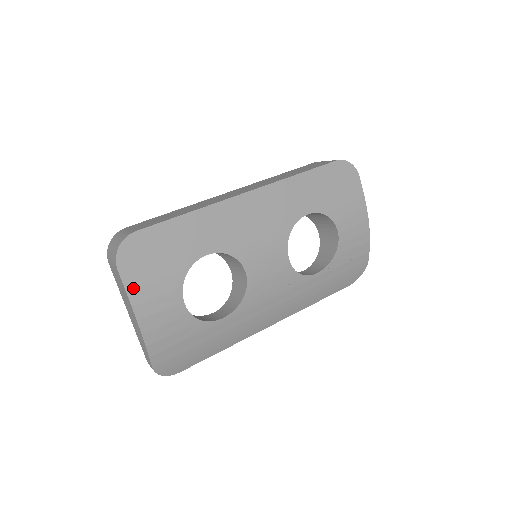
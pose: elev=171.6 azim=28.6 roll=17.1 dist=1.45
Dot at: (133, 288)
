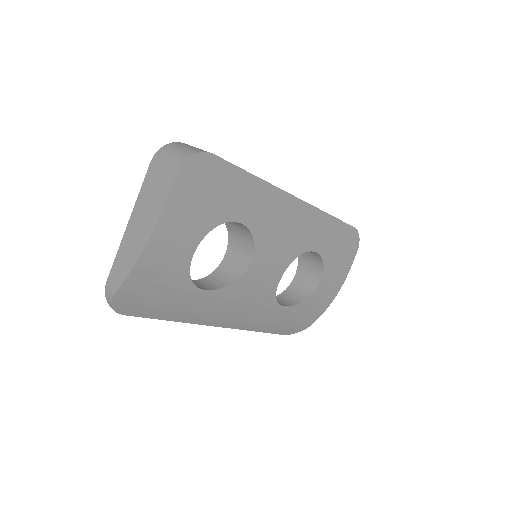
Dot at: (174, 201)
